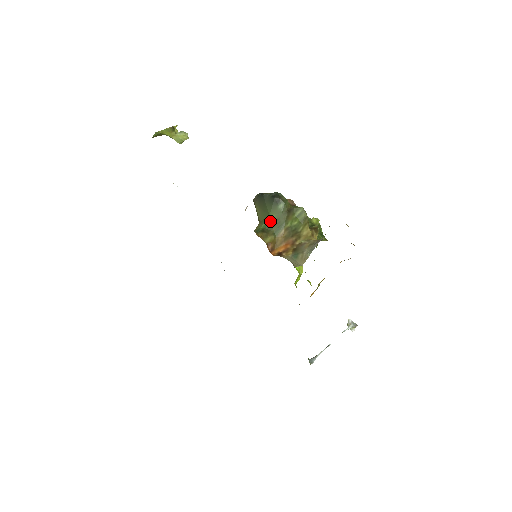
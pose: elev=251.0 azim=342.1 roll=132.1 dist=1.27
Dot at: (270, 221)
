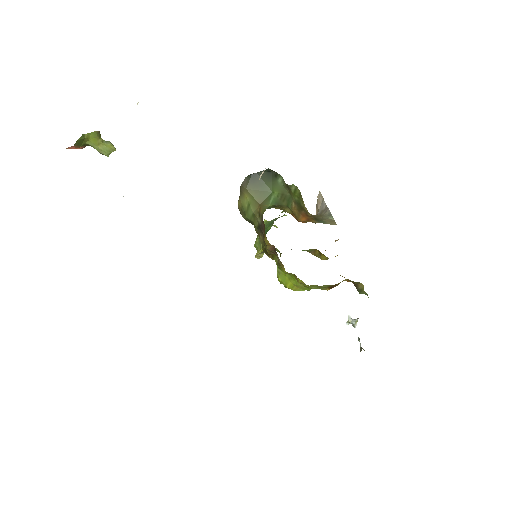
Dot at: (276, 197)
